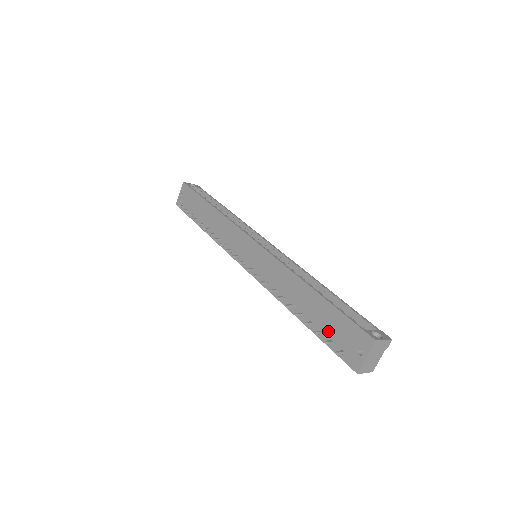
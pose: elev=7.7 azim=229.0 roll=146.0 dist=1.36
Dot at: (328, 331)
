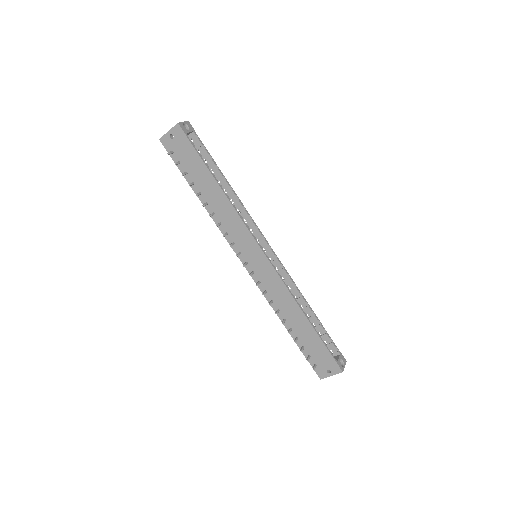
Dot at: (309, 350)
